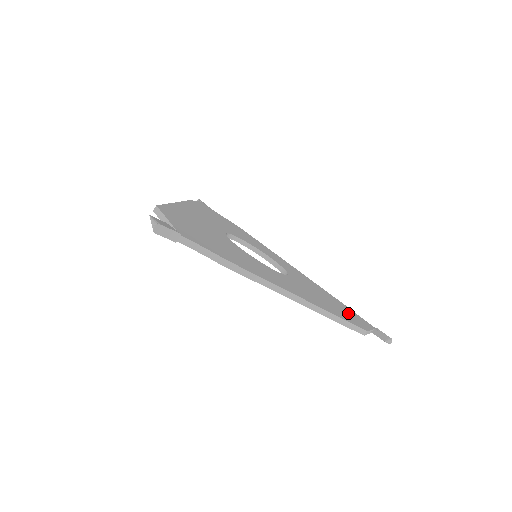
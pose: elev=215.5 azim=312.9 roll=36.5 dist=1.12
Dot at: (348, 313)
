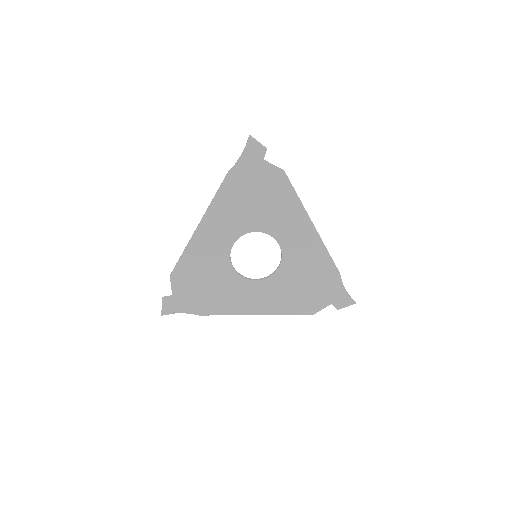
Dot at: (318, 292)
